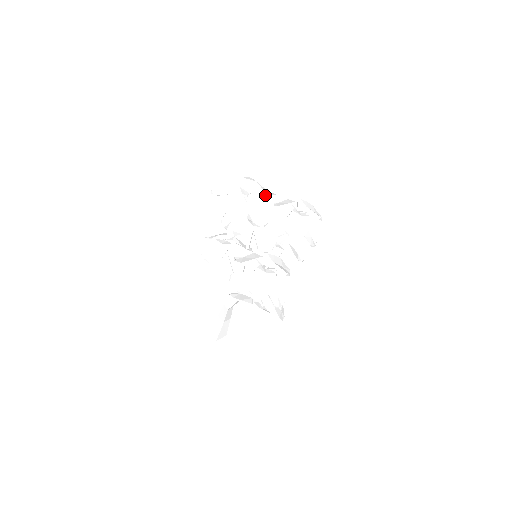
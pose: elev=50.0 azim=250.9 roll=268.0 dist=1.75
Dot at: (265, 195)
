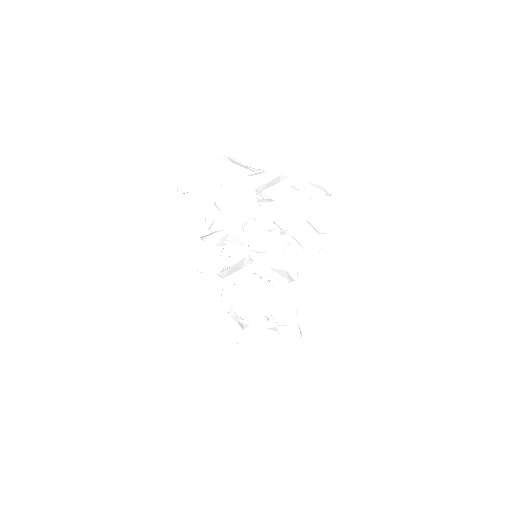
Dot at: (242, 180)
